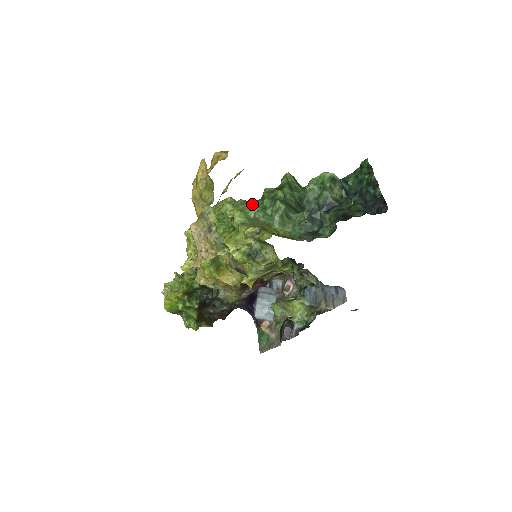
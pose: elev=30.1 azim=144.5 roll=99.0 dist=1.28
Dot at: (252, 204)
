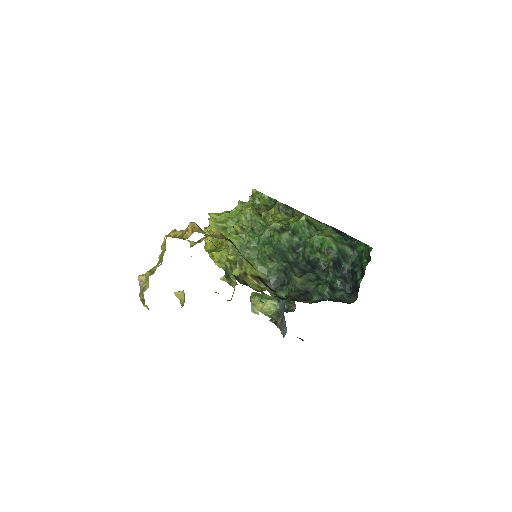
Dot at: (253, 232)
